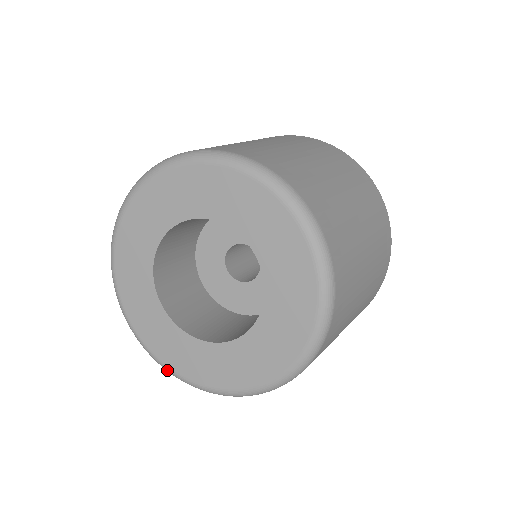
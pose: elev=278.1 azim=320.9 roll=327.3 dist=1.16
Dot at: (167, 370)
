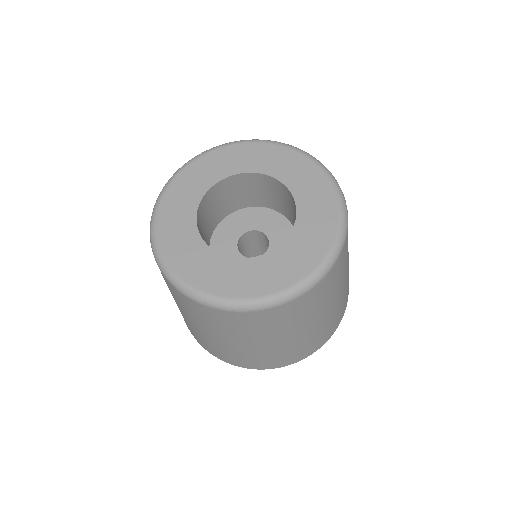
Dot at: (176, 280)
